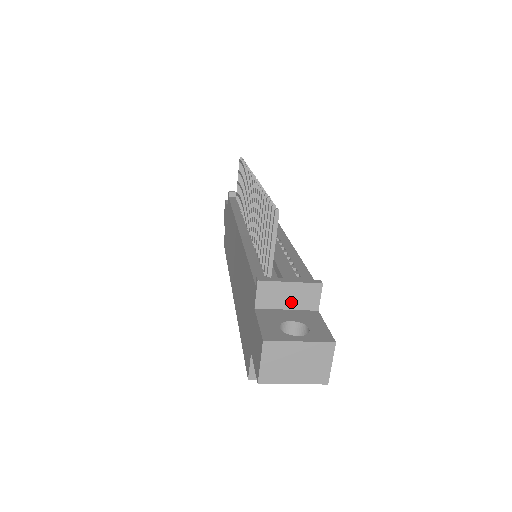
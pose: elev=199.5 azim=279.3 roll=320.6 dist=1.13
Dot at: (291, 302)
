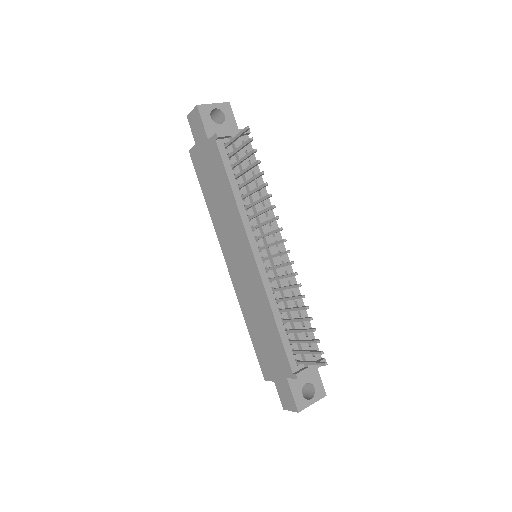
Dot at: occluded
